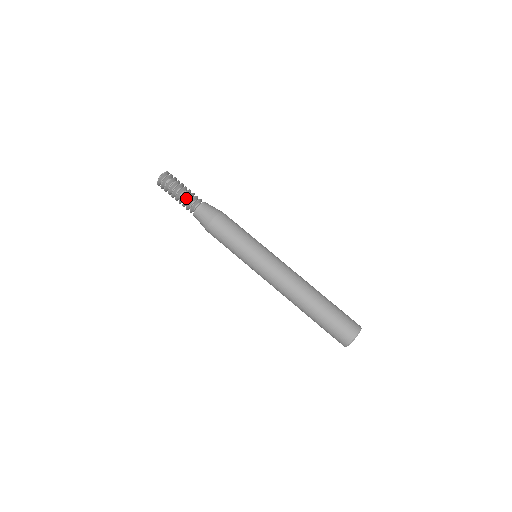
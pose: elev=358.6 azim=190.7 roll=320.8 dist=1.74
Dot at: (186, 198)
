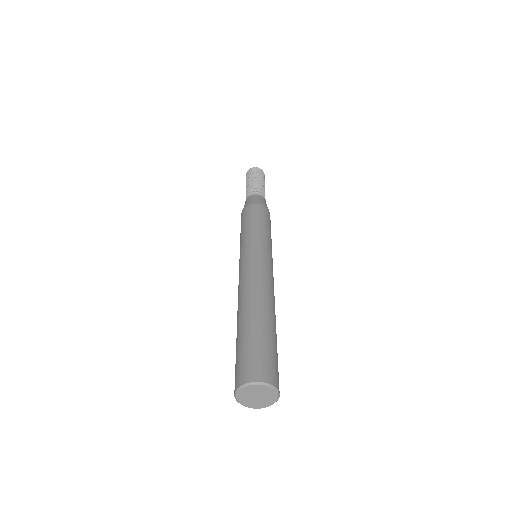
Dot at: (261, 187)
